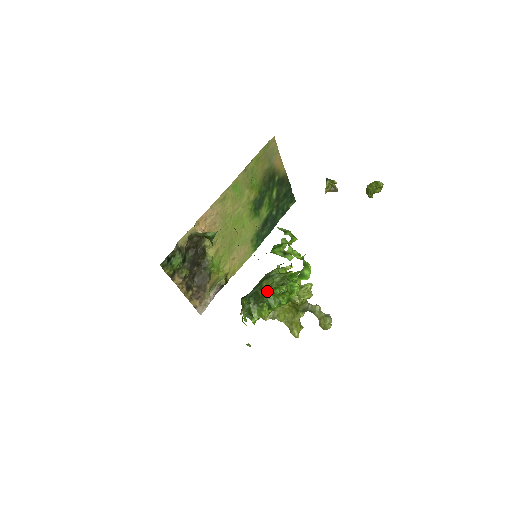
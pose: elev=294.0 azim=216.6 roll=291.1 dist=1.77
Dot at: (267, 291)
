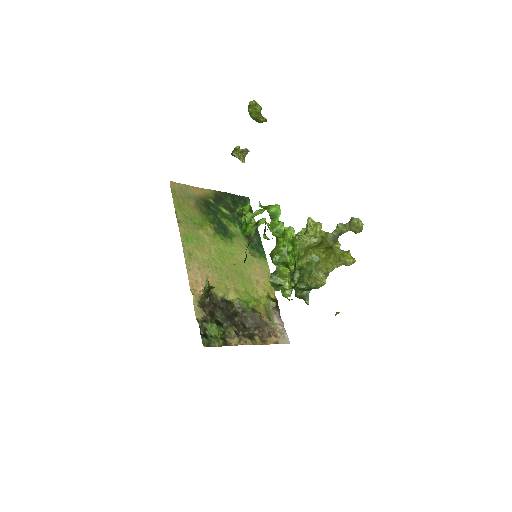
Dot at: occluded
